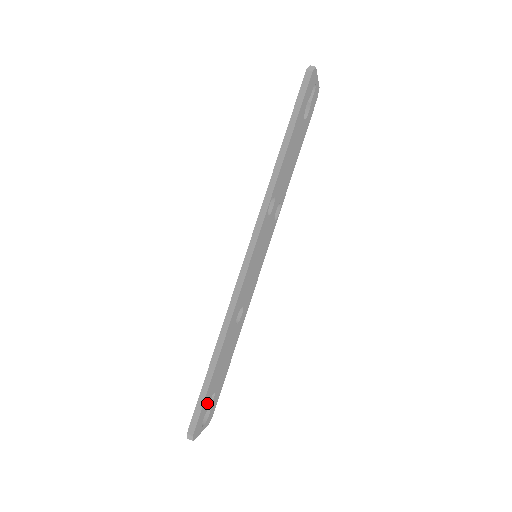
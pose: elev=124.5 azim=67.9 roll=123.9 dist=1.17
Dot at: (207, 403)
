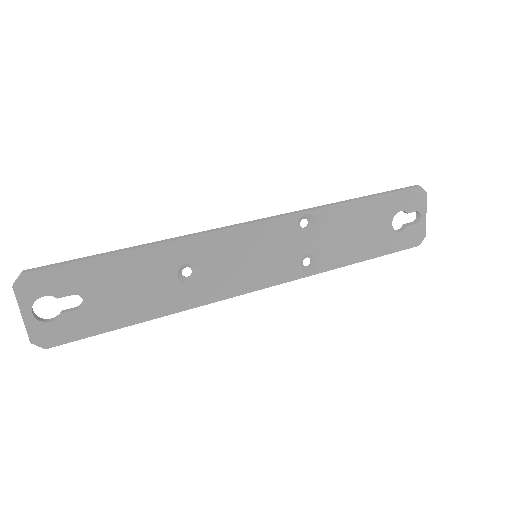
Dot at: (69, 285)
